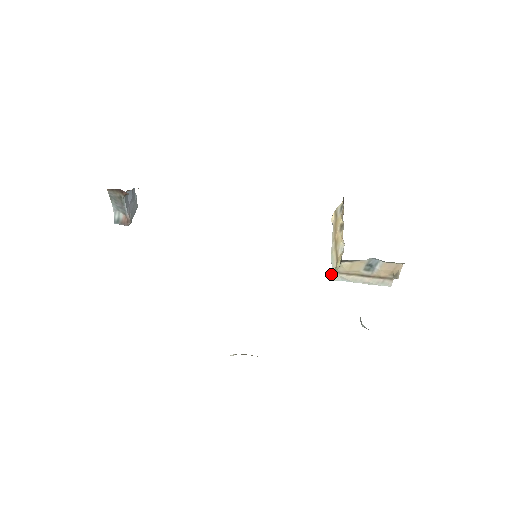
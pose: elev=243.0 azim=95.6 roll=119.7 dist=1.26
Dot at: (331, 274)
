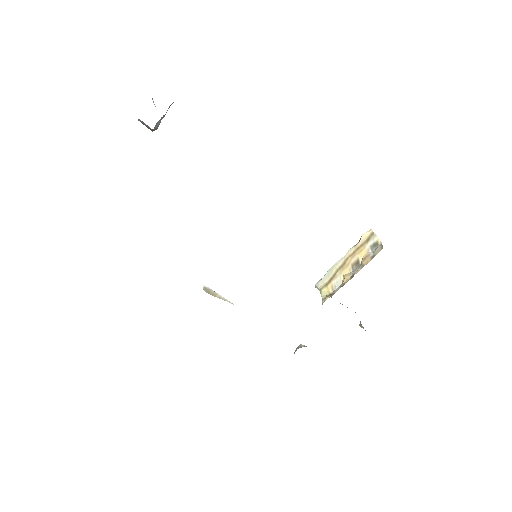
Dot at: (318, 282)
